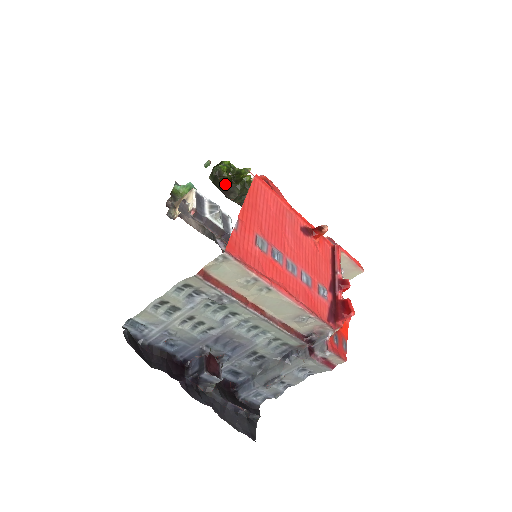
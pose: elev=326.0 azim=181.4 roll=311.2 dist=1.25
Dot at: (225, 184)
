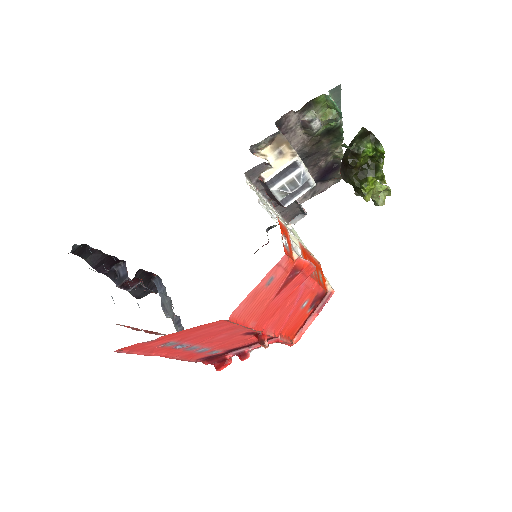
Dot at: (348, 165)
